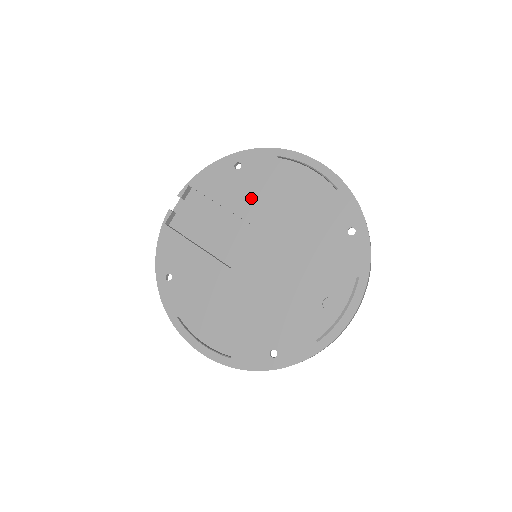
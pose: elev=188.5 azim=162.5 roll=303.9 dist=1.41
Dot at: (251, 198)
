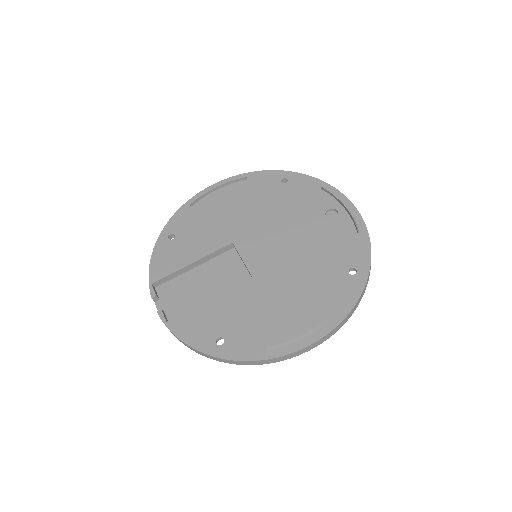
Dot at: (206, 237)
